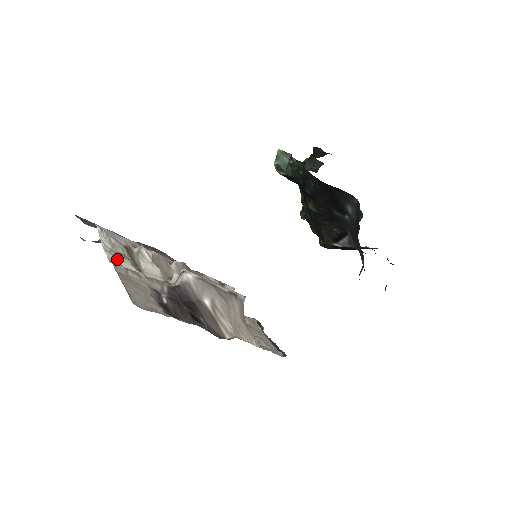
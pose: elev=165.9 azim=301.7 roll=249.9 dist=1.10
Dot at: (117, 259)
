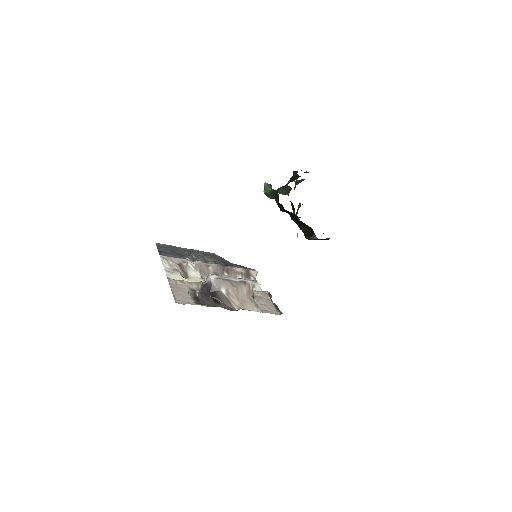
Dot at: (172, 274)
